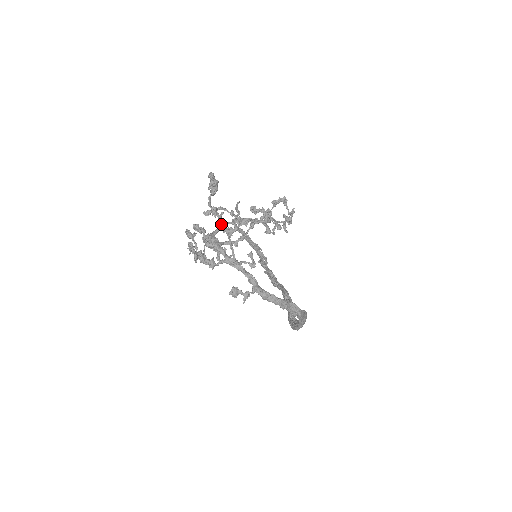
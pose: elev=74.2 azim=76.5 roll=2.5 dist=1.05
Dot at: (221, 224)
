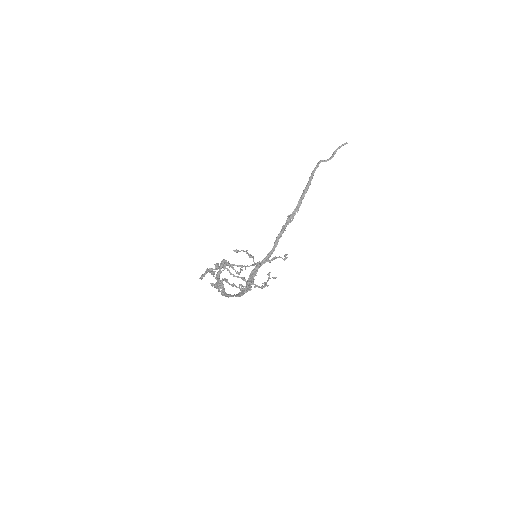
Dot at: (220, 282)
